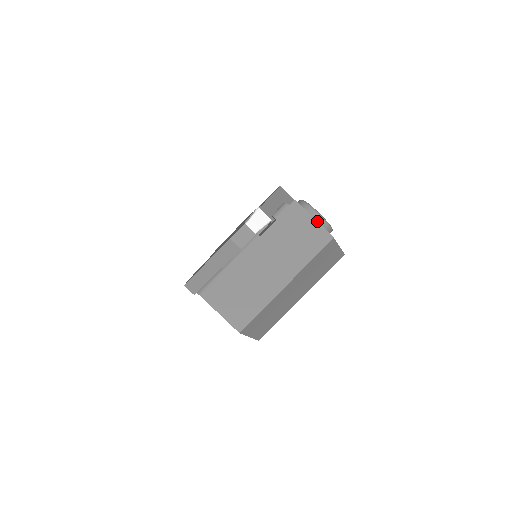
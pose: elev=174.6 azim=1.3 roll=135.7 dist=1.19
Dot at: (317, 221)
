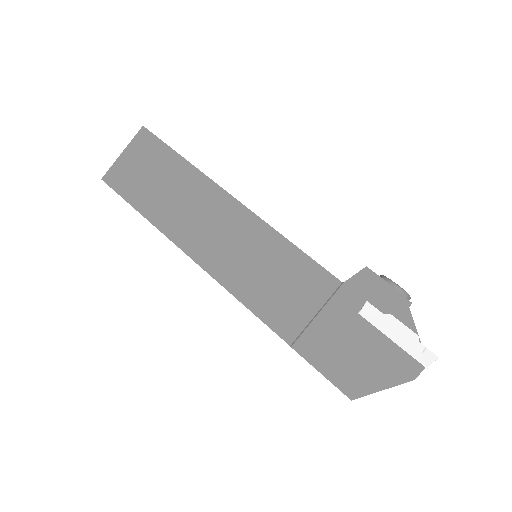
Dot at: occluded
